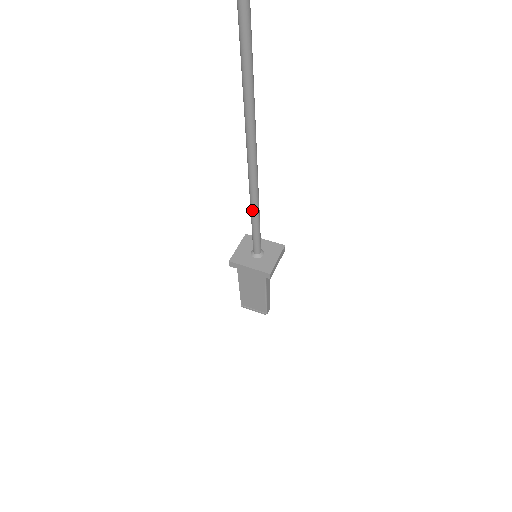
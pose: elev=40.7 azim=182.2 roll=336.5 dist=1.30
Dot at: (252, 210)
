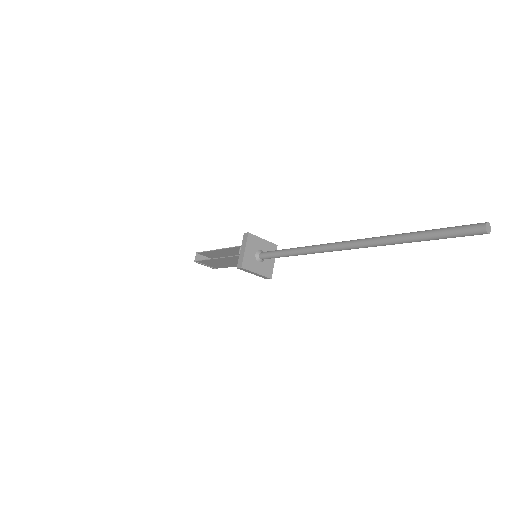
Dot at: (299, 254)
